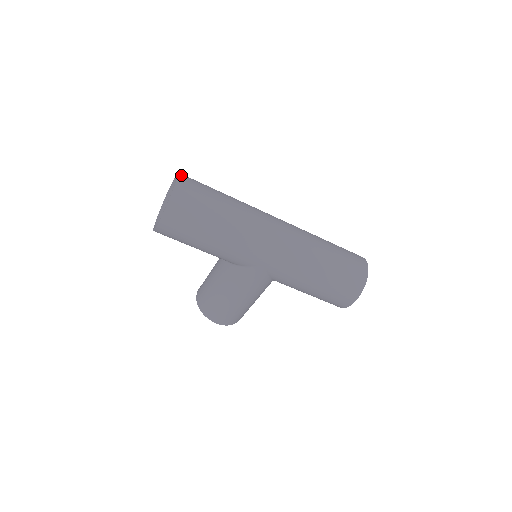
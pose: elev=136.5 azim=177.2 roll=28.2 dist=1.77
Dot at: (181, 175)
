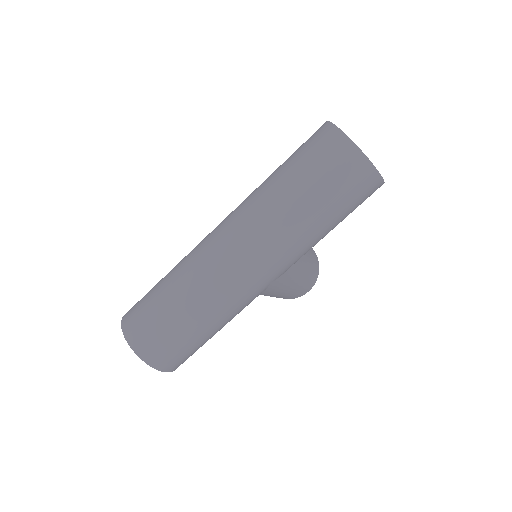
Dot at: (125, 330)
